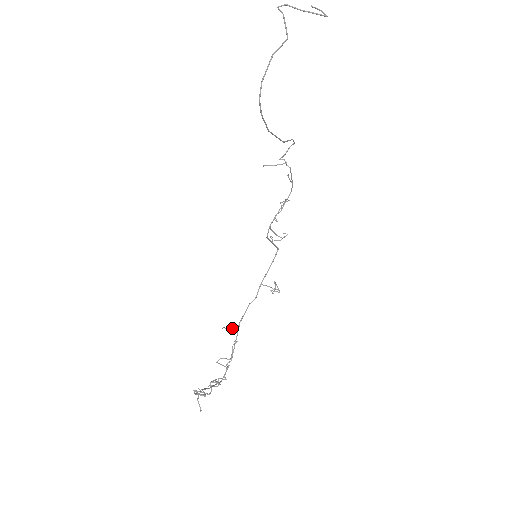
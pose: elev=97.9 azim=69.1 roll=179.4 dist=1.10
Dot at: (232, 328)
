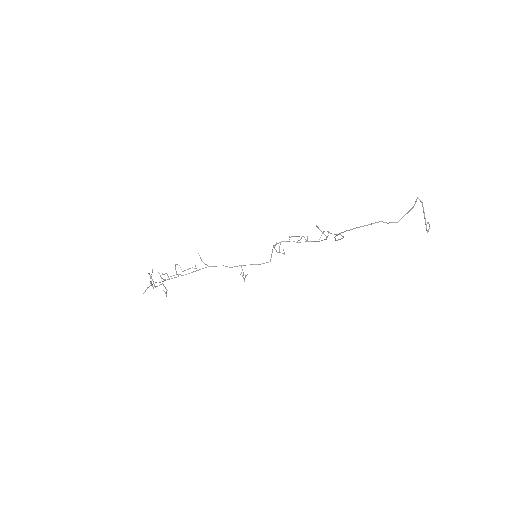
Dot at: (202, 261)
